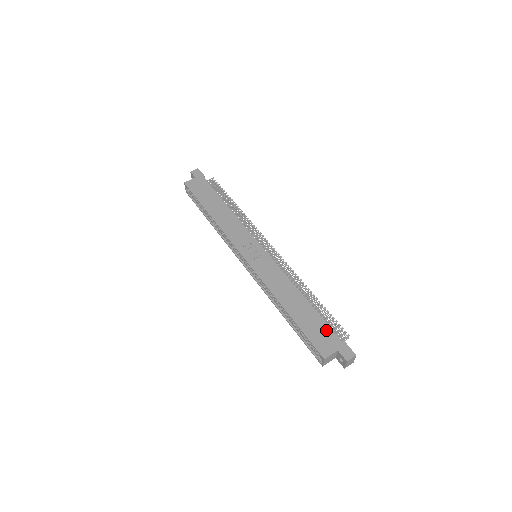
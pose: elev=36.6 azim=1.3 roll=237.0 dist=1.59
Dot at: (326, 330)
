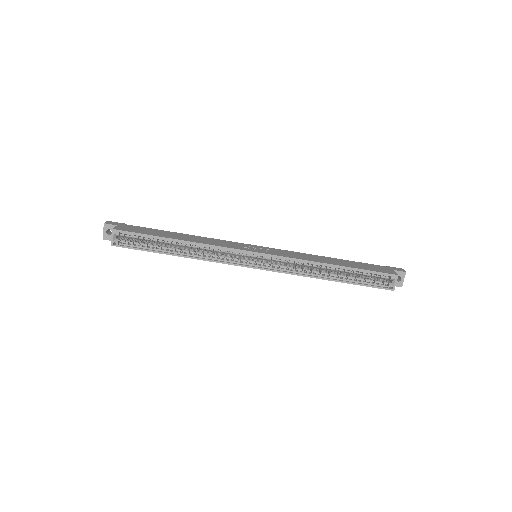
Dot at: (371, 265)
